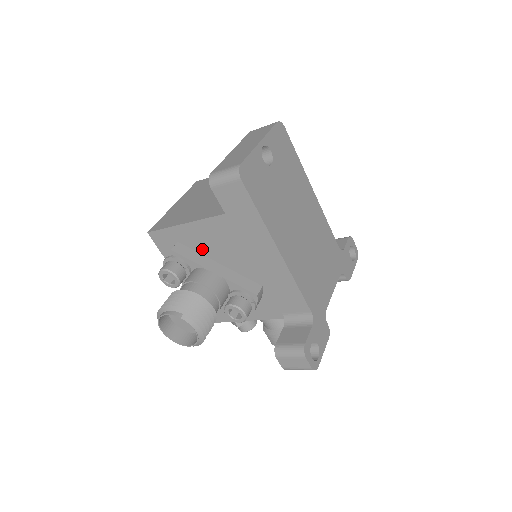
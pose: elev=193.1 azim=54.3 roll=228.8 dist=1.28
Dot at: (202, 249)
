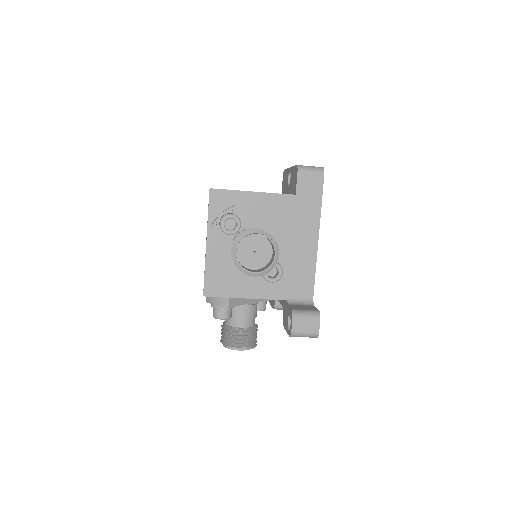
Dot at: (254, 218)
